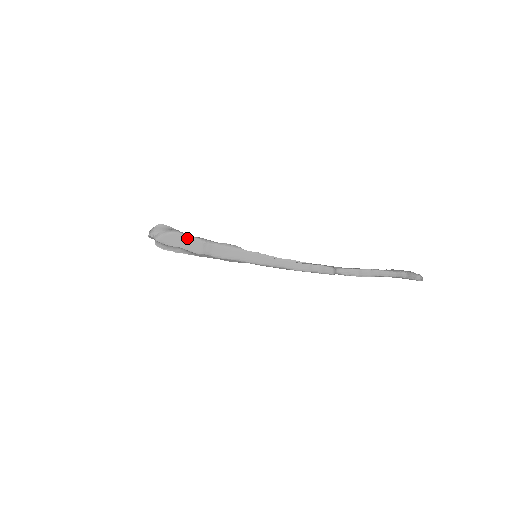
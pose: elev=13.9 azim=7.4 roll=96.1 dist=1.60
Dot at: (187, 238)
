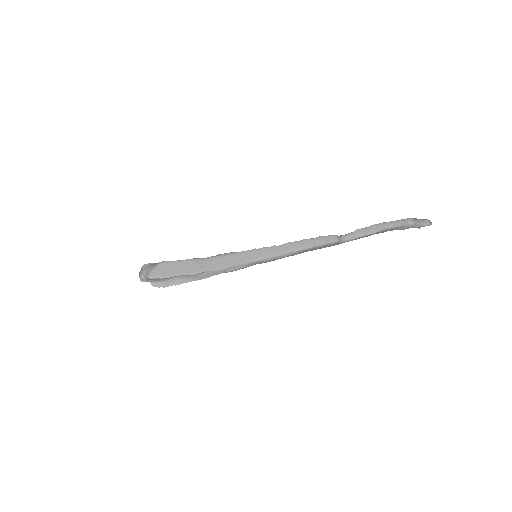
Dot at: (178, 263)
